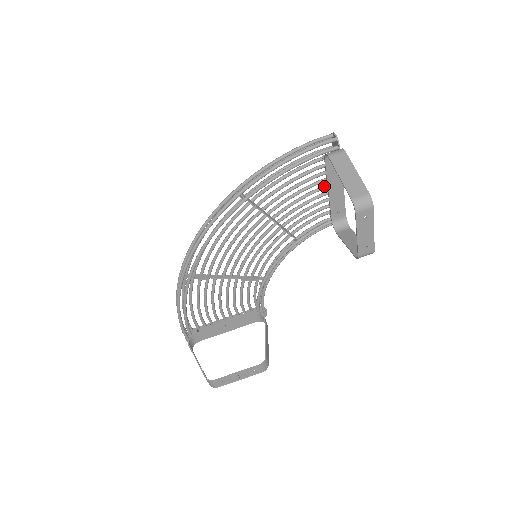
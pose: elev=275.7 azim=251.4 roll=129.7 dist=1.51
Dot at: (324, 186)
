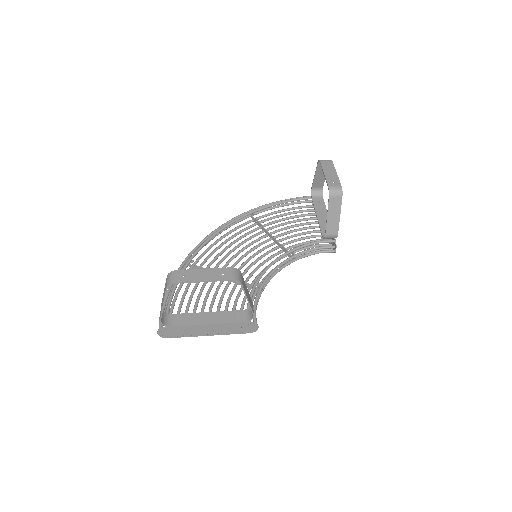
Dot at: (317, 230)
